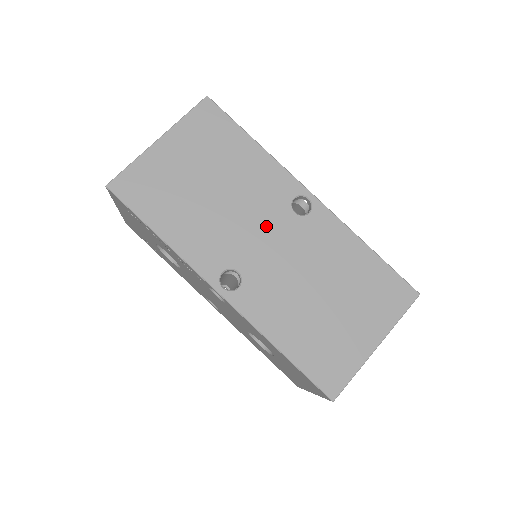
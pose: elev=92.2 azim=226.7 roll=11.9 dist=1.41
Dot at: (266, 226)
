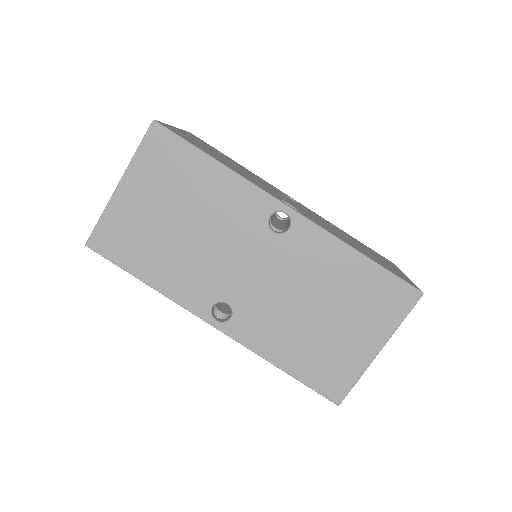
Dot at: (245, 253)
